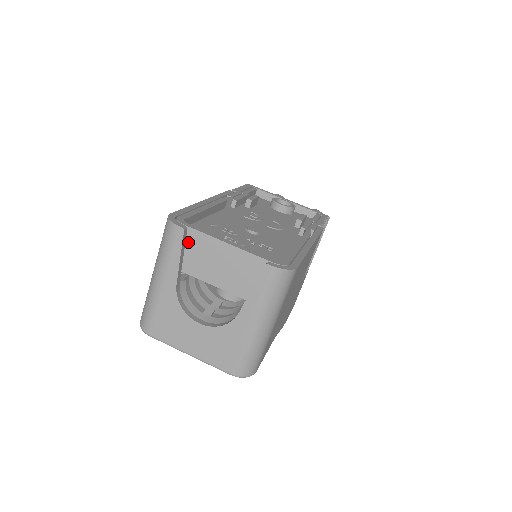
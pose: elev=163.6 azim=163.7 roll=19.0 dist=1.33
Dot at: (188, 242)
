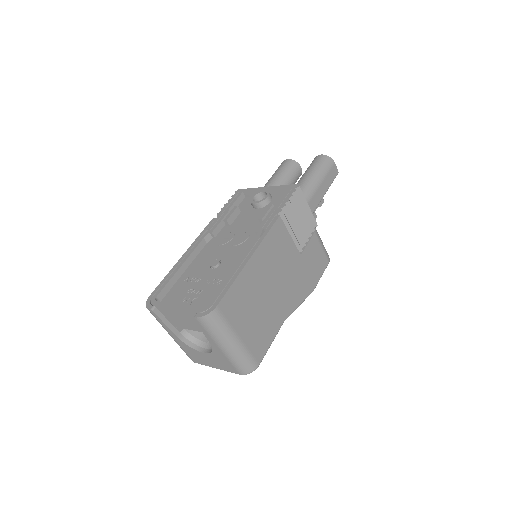
Dot at: (163, 312)
